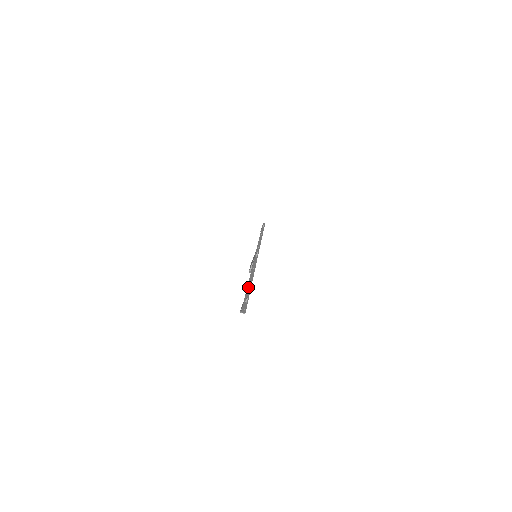
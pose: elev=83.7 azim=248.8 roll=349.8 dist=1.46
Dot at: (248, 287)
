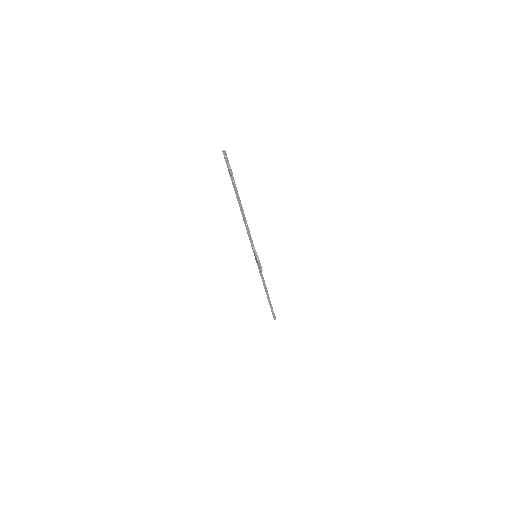
Dot at: (235, 191)
